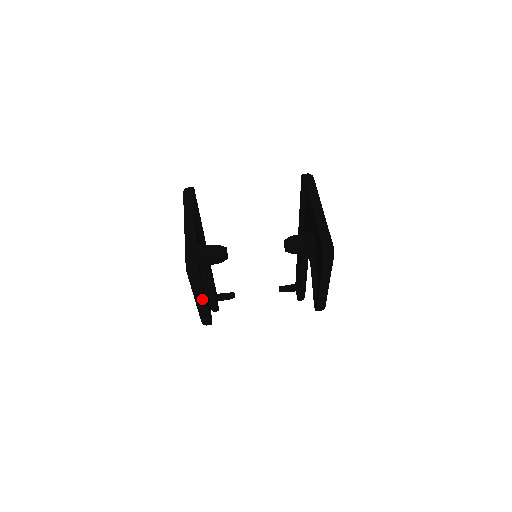
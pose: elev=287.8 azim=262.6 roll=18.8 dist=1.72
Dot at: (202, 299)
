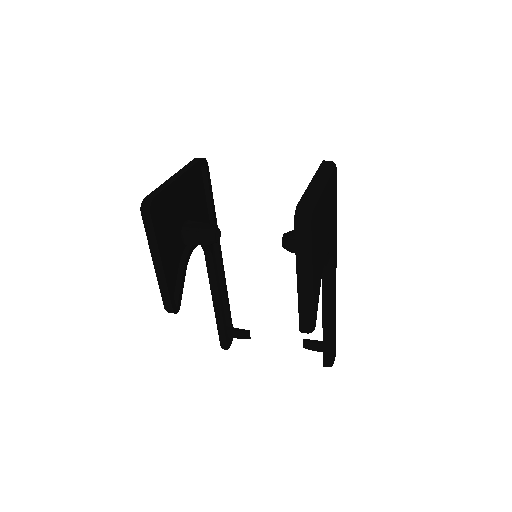
Dot at: (158, 259)
